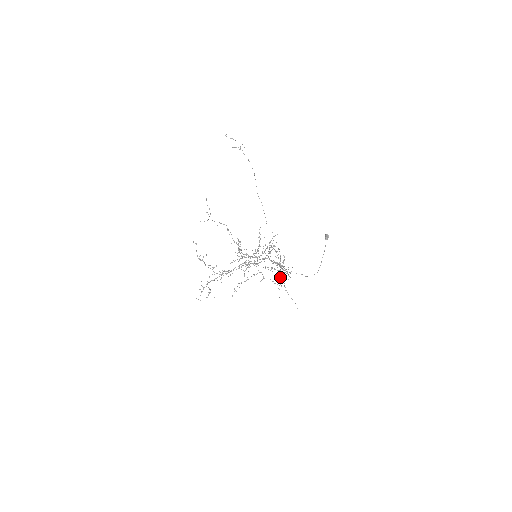
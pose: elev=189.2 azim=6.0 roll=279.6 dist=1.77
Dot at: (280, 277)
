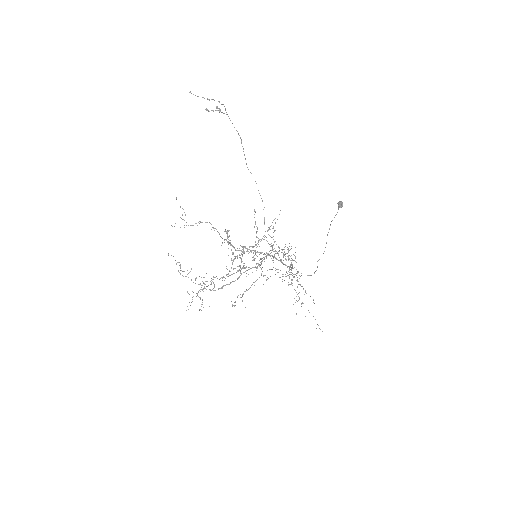
Dot at: occluded
